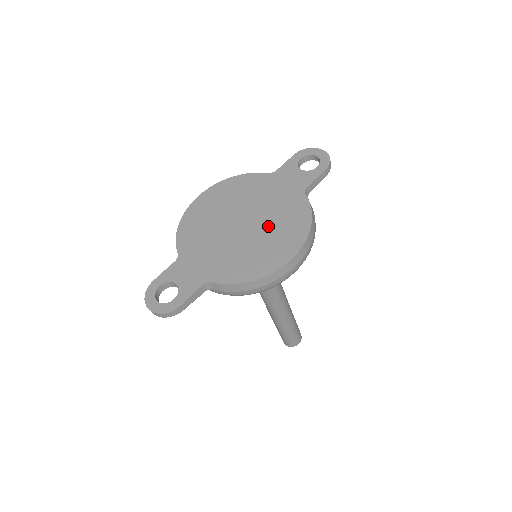
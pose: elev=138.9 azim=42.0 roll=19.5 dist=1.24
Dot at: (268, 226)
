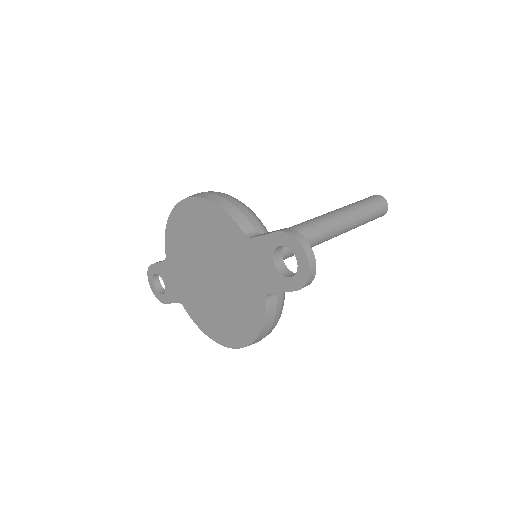
Dot at: (227, 301)
